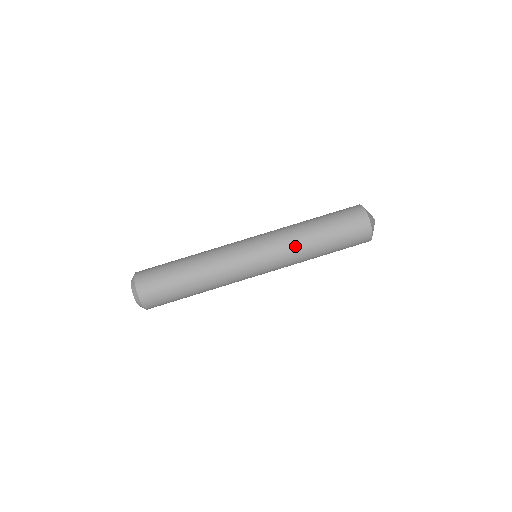
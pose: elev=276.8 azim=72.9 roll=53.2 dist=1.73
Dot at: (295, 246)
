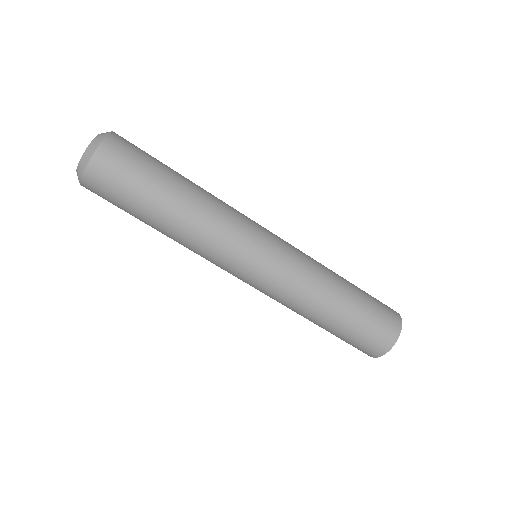
Dot at: (315, 277)
